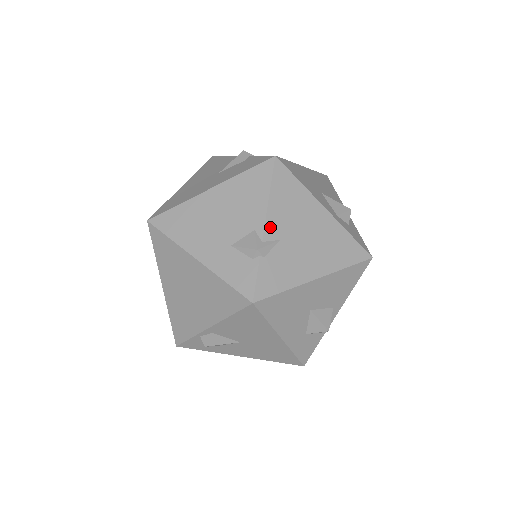
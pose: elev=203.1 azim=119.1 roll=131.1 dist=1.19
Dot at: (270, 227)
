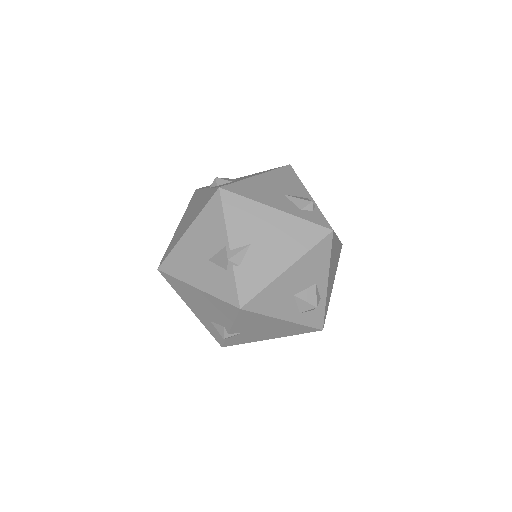
Dot at: (235, 330)
